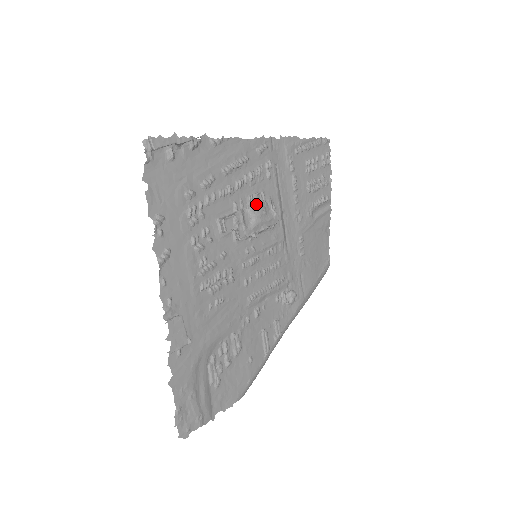
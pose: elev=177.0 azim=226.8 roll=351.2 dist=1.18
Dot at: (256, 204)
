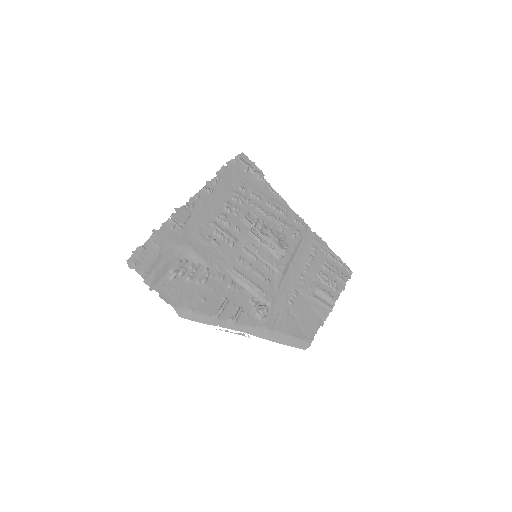
Dot at: (275, 232)
